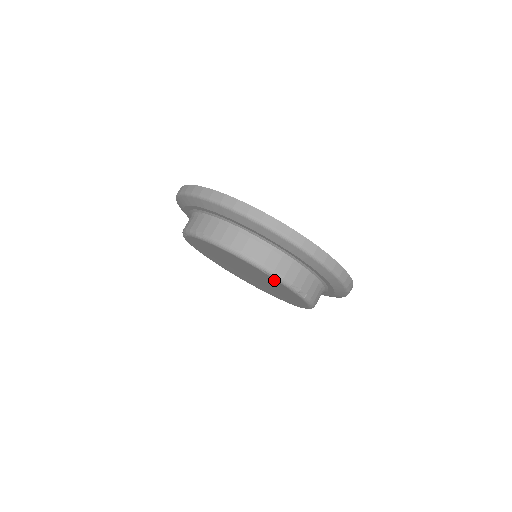
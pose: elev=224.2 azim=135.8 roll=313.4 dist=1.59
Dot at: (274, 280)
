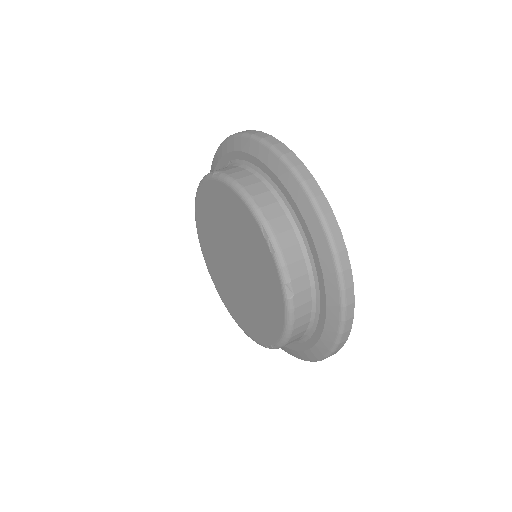
Dot at: (267, 253)
